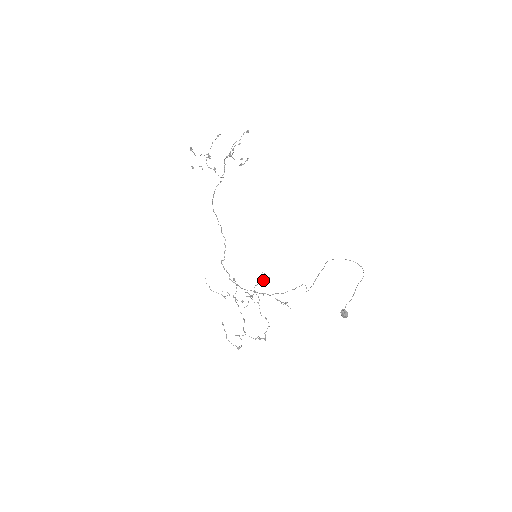
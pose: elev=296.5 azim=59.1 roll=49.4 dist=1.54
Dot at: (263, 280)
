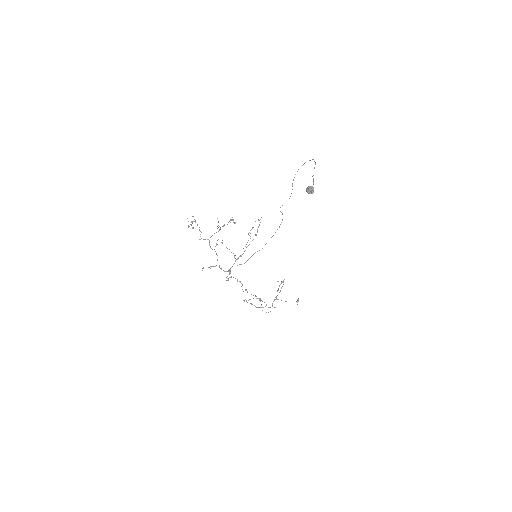
Dot at: occluded
